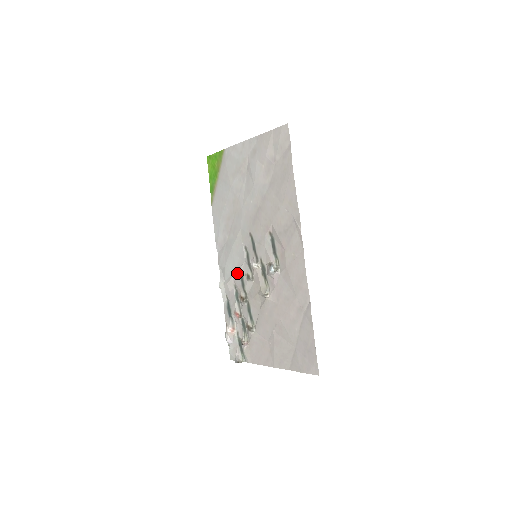
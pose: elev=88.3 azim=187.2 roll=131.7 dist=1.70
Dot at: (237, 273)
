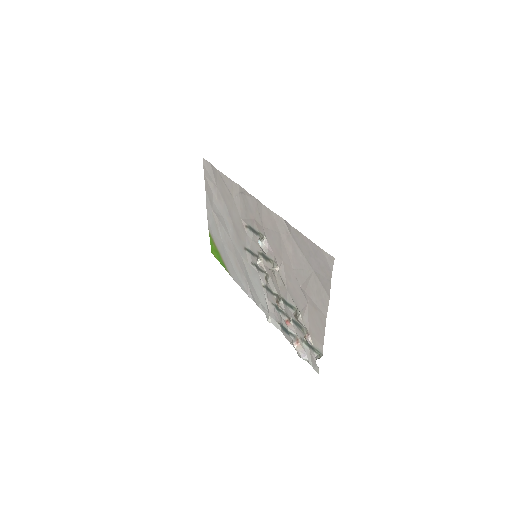
Dot at: (264, 291)
